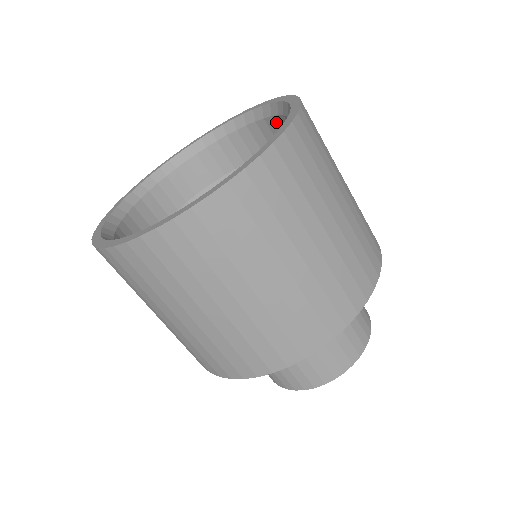
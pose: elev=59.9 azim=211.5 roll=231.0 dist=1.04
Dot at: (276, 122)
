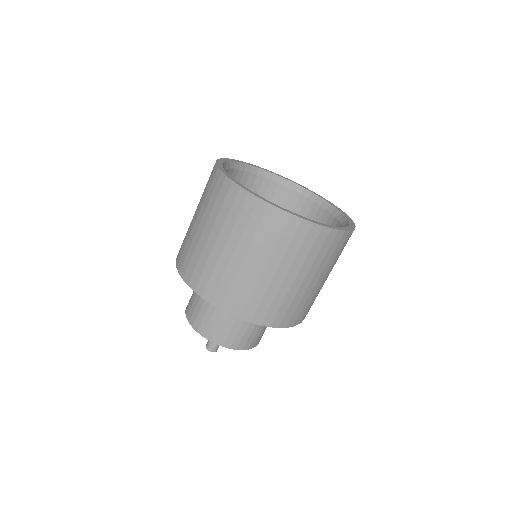
Dot at: (330, 218)
